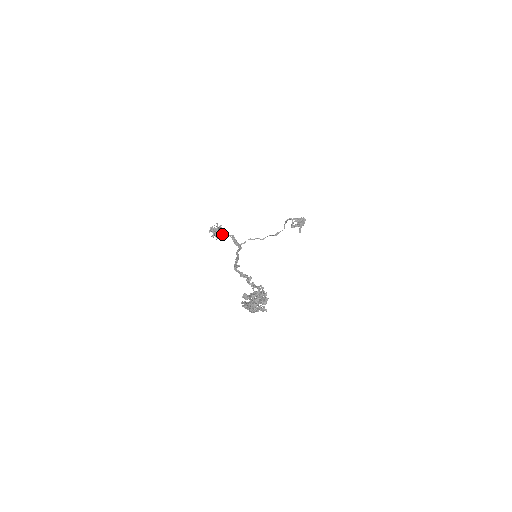
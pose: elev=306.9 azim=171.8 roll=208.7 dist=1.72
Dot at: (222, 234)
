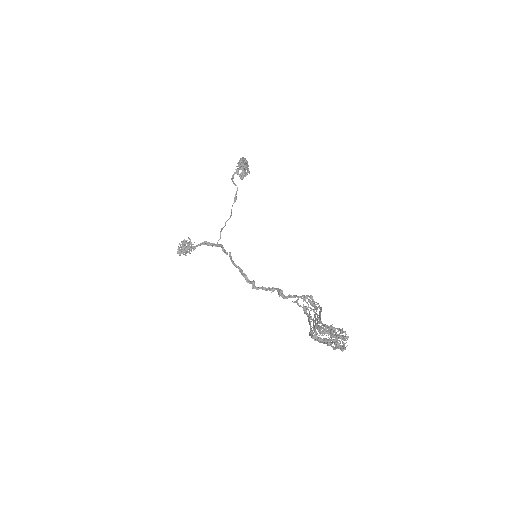
Dot at: (193, 247)
